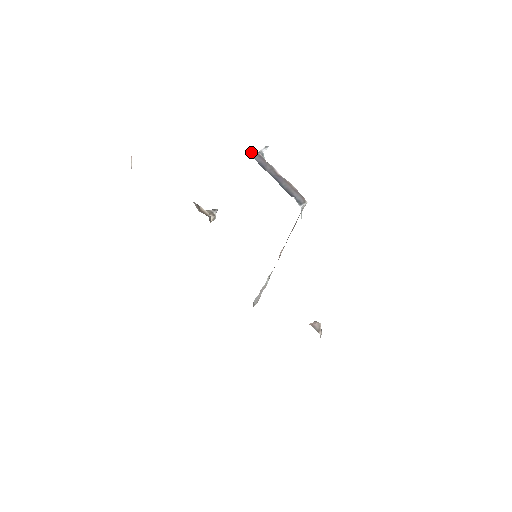
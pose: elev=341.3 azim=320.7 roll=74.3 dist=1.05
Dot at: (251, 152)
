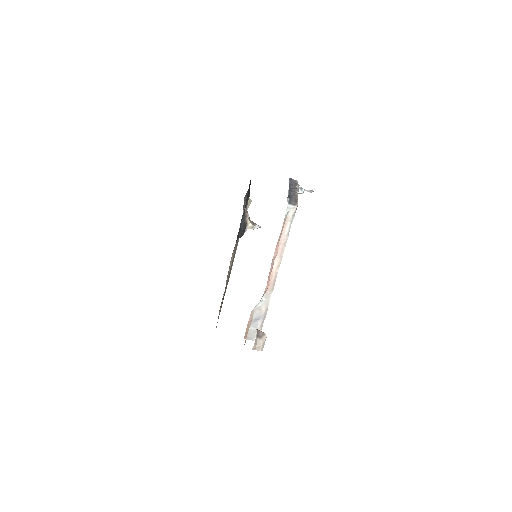
Dot at: (293, 180)
